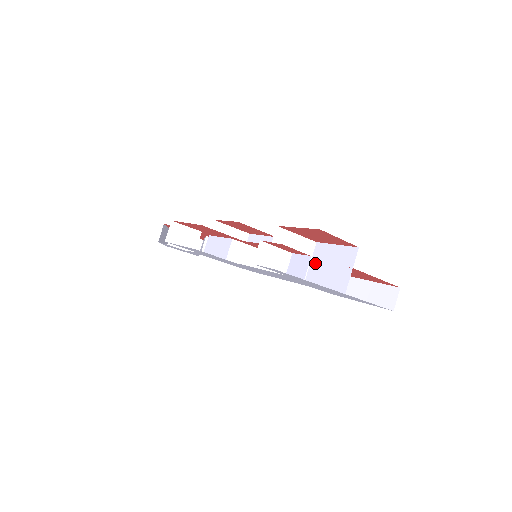
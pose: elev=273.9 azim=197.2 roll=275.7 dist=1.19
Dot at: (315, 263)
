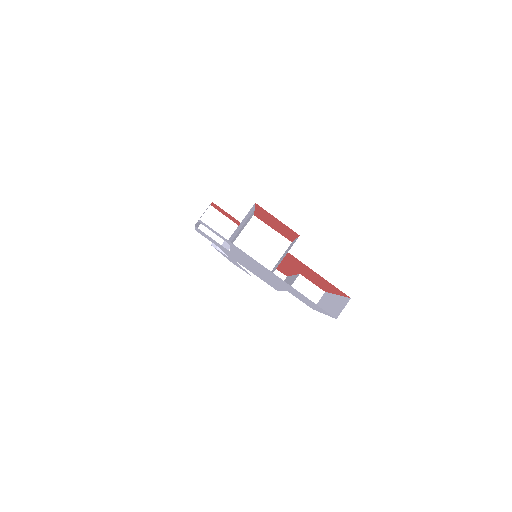
Dot at: occluded
